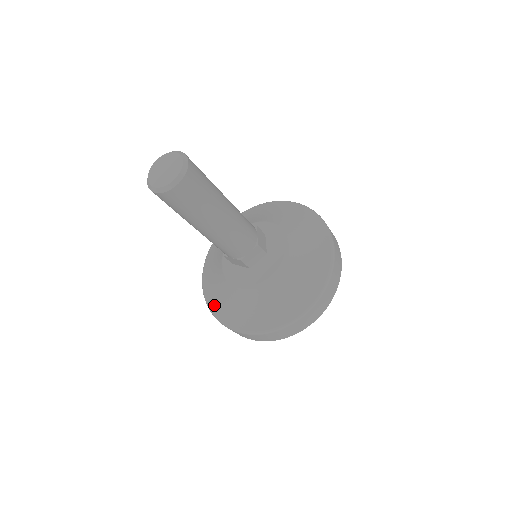
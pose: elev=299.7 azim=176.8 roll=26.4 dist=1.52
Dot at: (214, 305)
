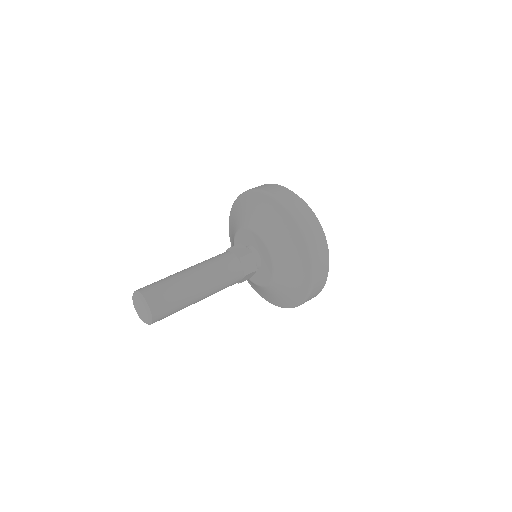
Dot at: (280, 304)
